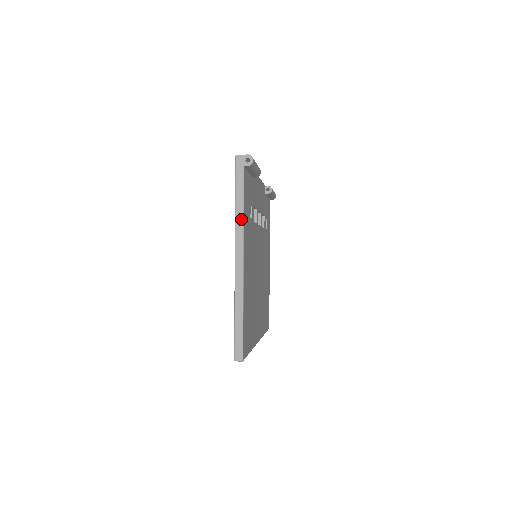
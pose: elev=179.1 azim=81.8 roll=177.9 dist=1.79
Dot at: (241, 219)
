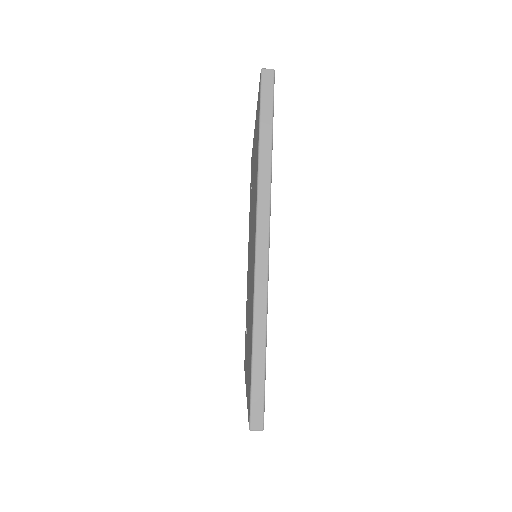
Dot at: occluded
